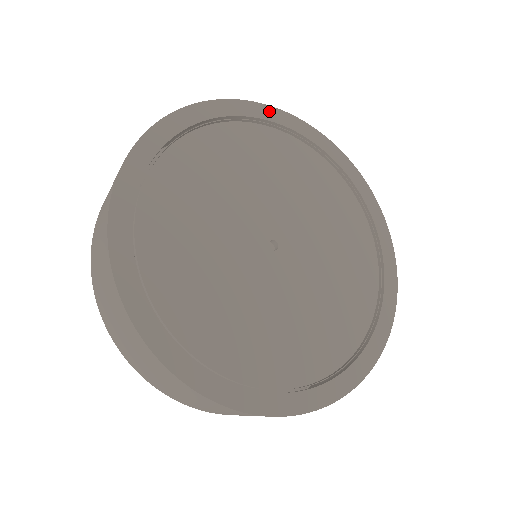
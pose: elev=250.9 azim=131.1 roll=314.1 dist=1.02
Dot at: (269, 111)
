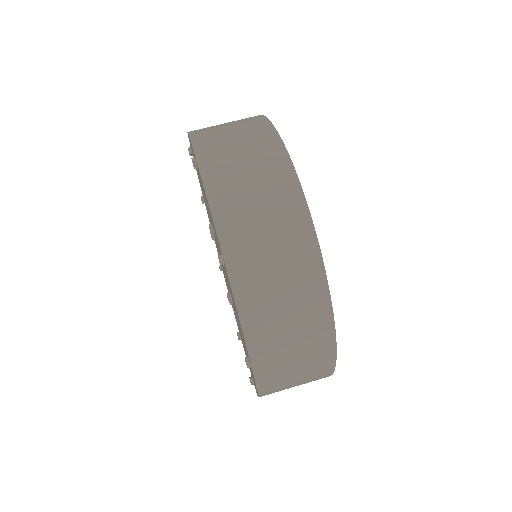
Dot at: occluded
